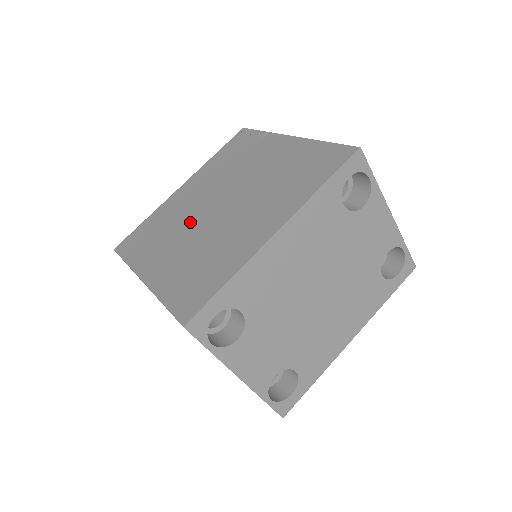
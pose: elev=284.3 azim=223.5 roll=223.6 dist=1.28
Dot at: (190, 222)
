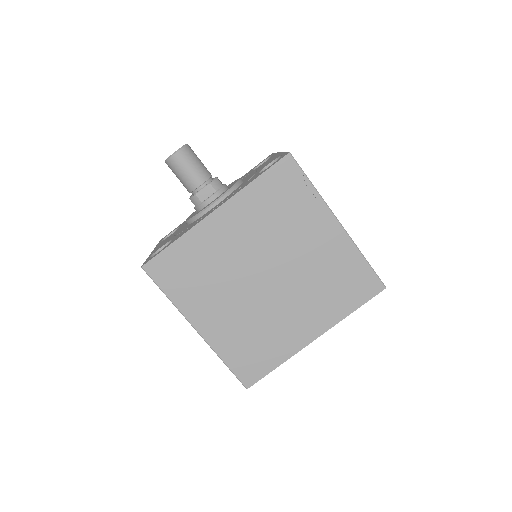
Dot at: (237, 283)
